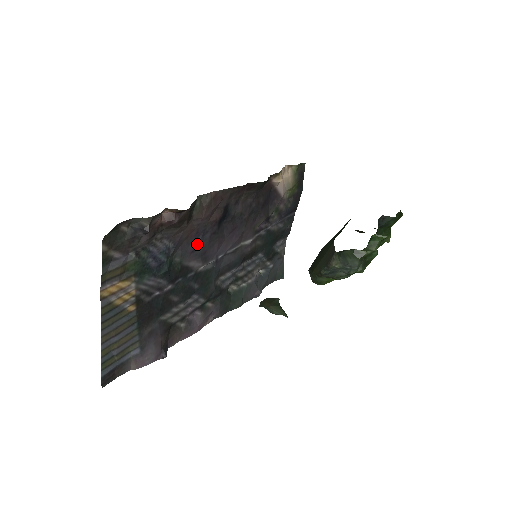
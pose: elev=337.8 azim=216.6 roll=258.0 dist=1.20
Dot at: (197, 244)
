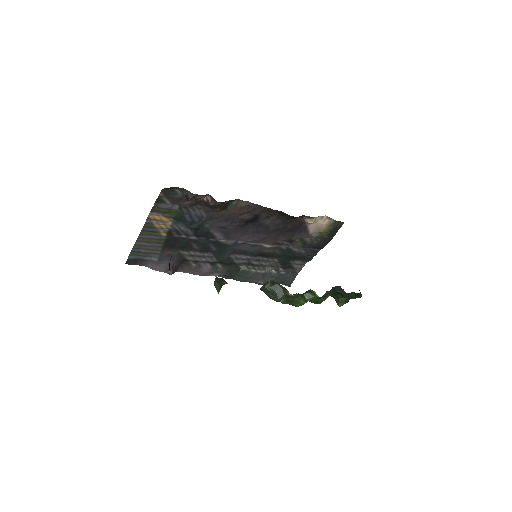
Dot at: (225, 225)
